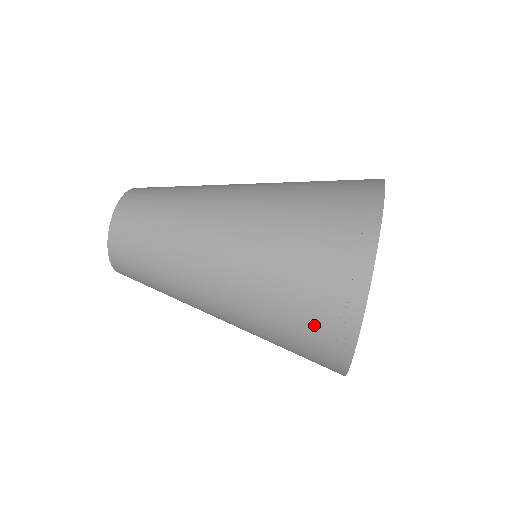
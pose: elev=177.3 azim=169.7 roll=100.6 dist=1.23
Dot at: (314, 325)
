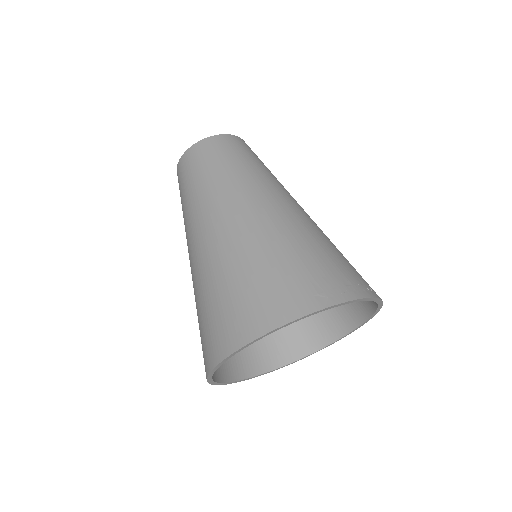
Dot at: (319, 271)
